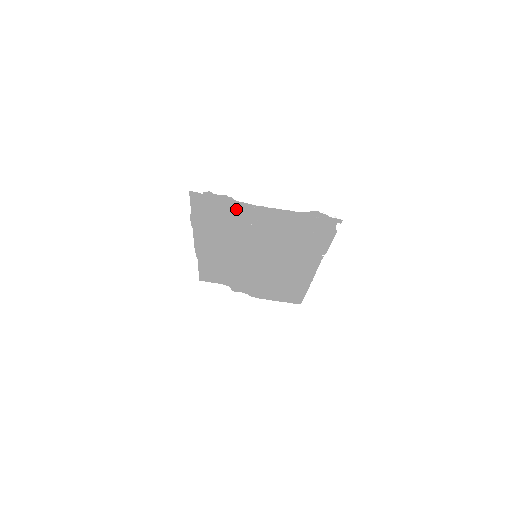
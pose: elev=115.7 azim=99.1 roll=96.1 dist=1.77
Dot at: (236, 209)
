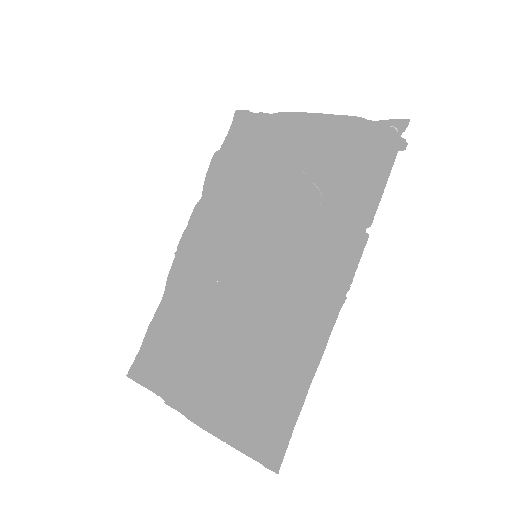
Dot at: (273, 136)
